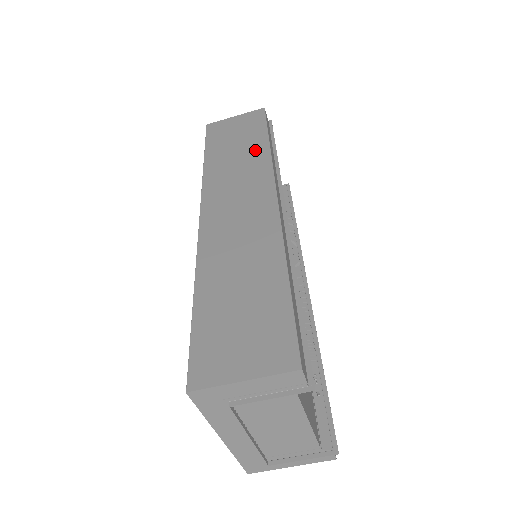
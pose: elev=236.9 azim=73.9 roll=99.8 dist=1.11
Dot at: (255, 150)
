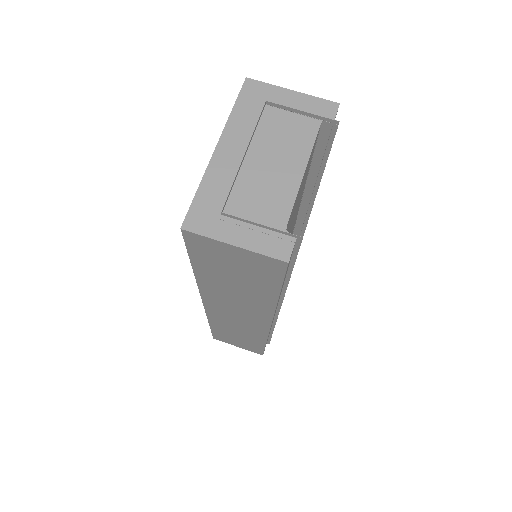
Dot at: occluded
